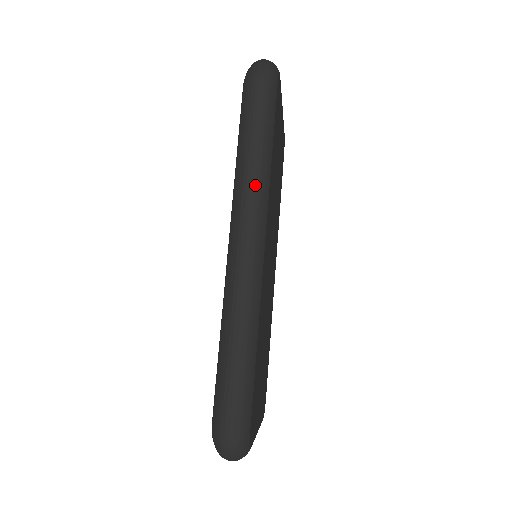
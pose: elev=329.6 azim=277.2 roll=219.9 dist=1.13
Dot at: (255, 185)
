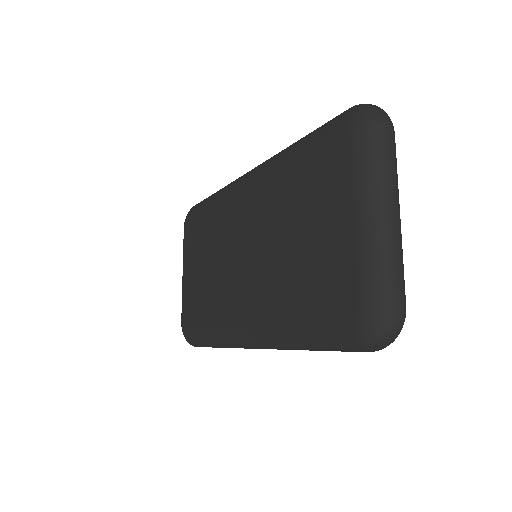
Dot at: occluded
